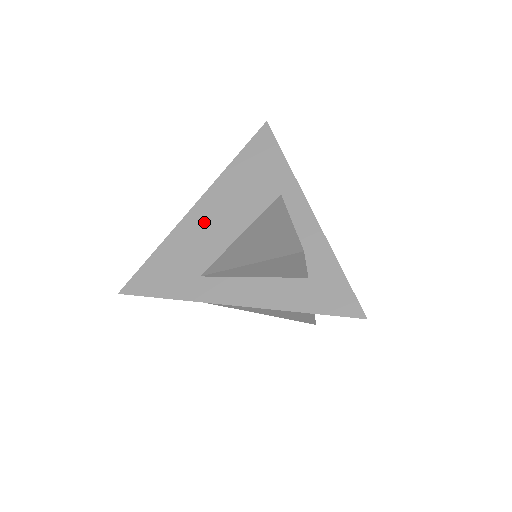
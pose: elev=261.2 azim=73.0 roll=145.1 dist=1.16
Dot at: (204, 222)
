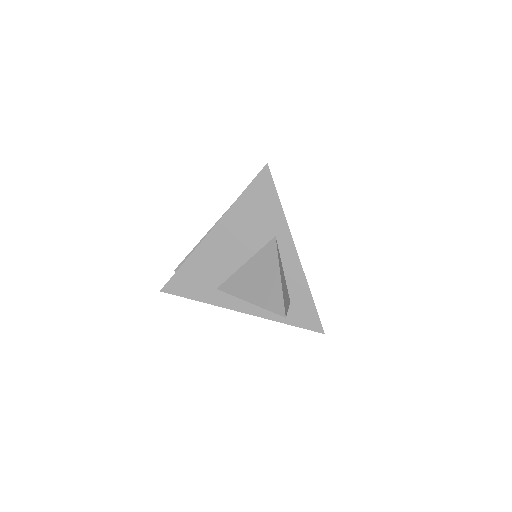
Dot at: (217, 249)
